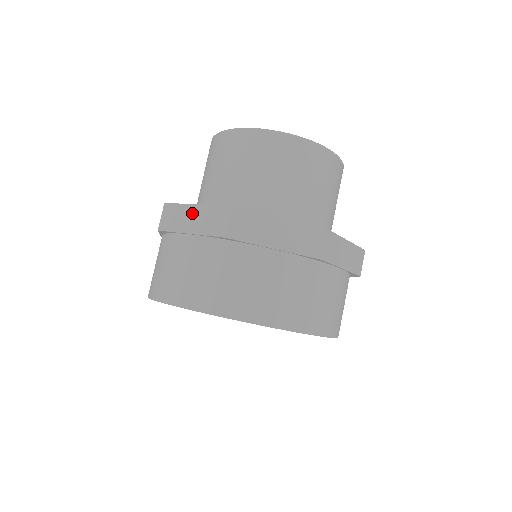
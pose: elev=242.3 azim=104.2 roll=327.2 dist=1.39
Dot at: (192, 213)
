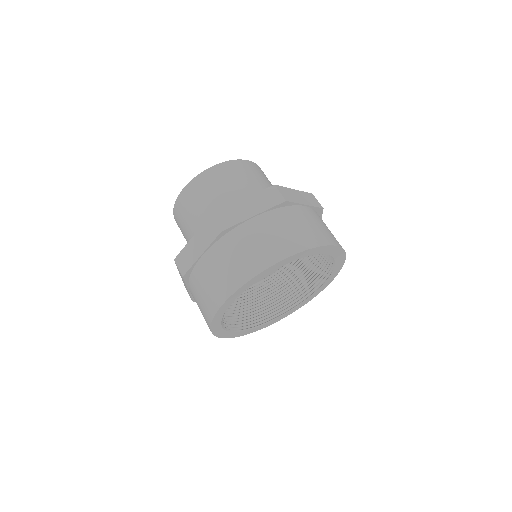
Dot at: (194, 244)
